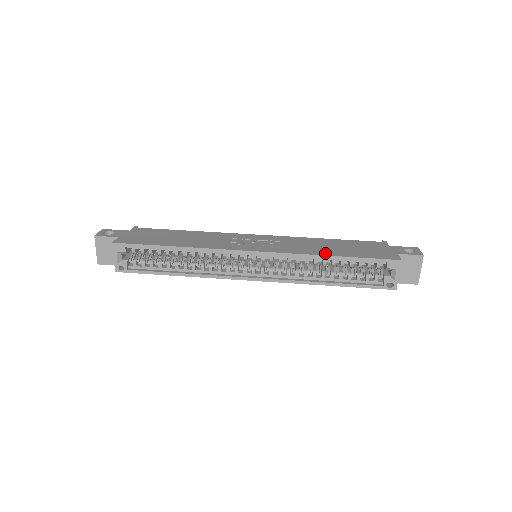
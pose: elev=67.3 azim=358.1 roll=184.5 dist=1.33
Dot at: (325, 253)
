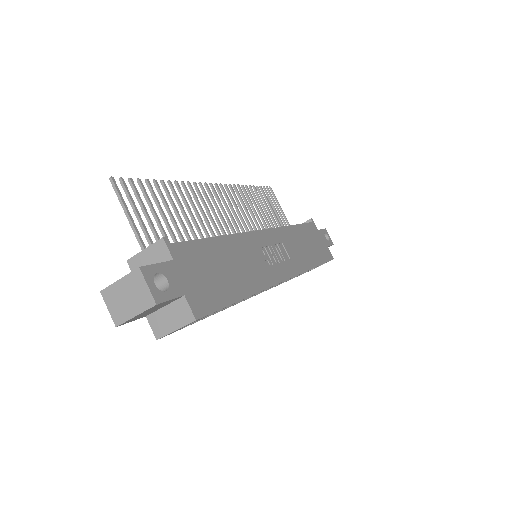
Dot at: (312, 263)
